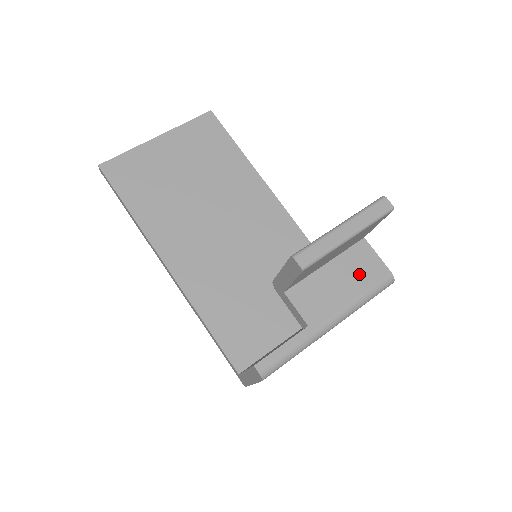
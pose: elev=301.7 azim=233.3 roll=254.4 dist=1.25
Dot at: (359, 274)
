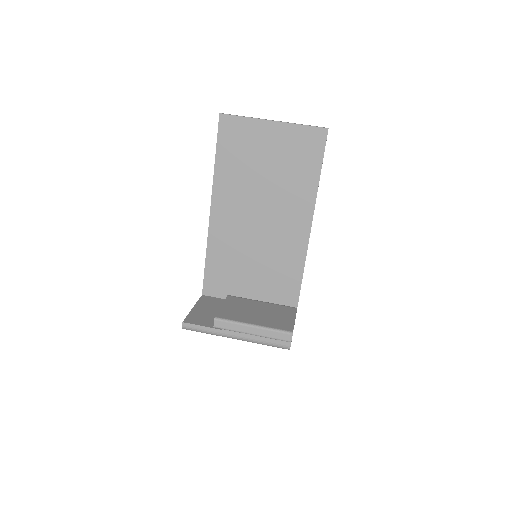
Dot at: occluded
